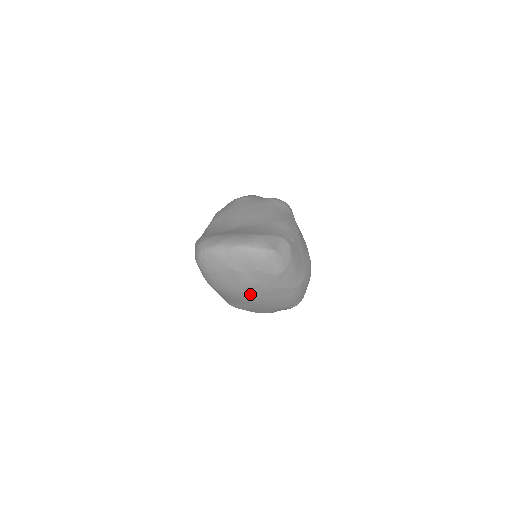
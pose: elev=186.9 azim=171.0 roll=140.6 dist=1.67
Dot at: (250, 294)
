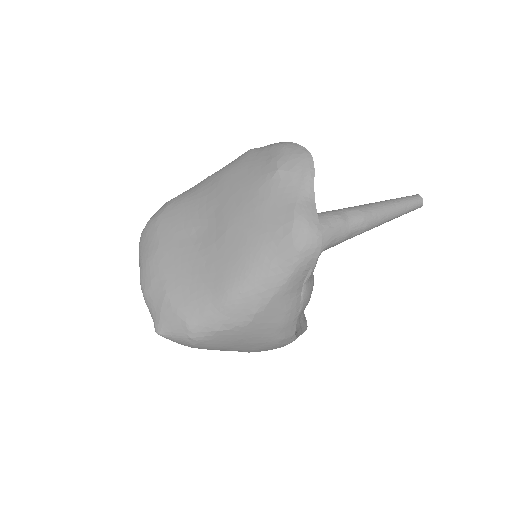
Dot at: occluded
